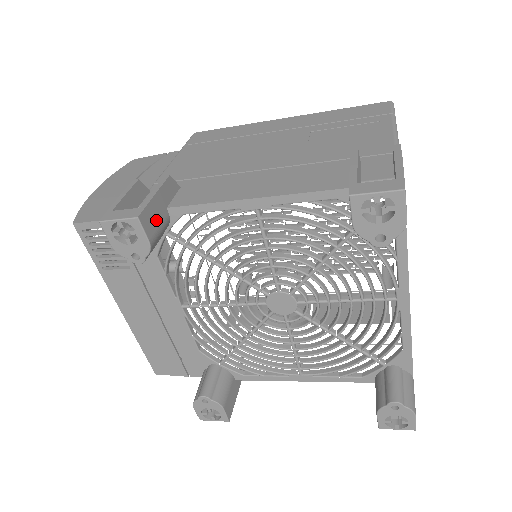
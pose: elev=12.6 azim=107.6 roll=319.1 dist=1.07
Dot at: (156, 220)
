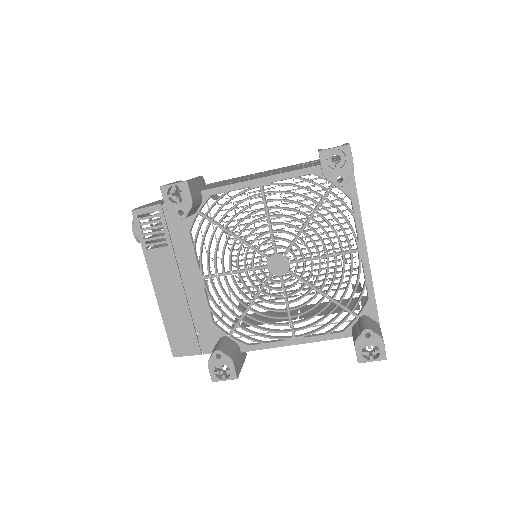
Dot at: (195, 192)
